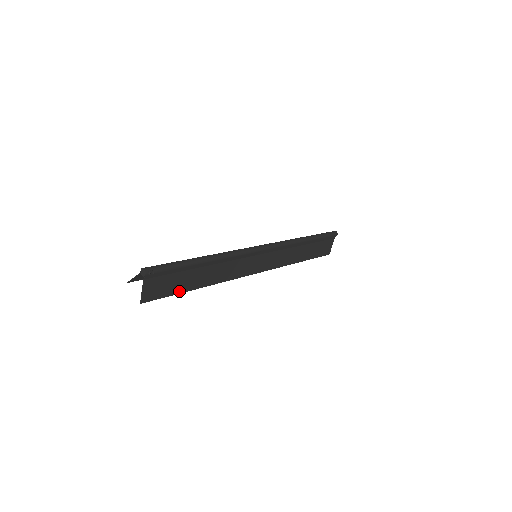
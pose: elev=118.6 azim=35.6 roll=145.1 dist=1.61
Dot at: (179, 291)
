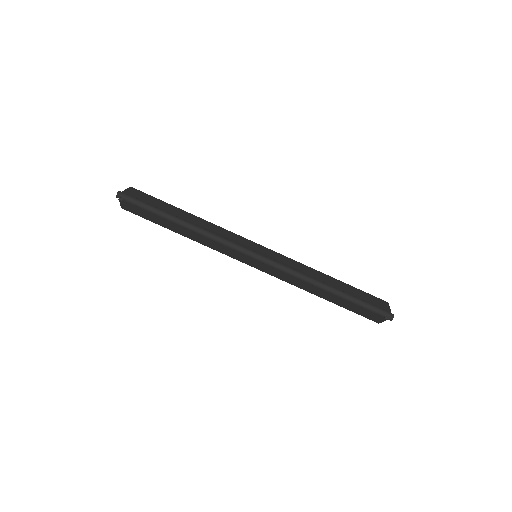
Dot at: (158, 223)
